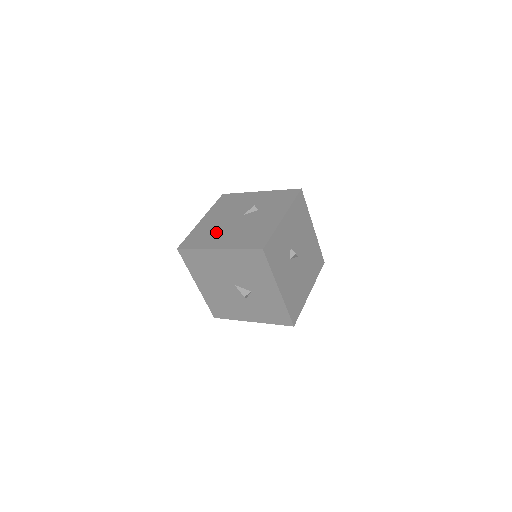
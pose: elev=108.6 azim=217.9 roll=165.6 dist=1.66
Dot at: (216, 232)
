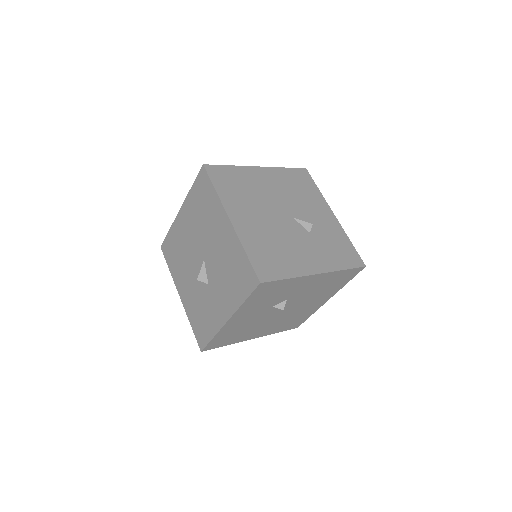
Dot at: (252, 200)
